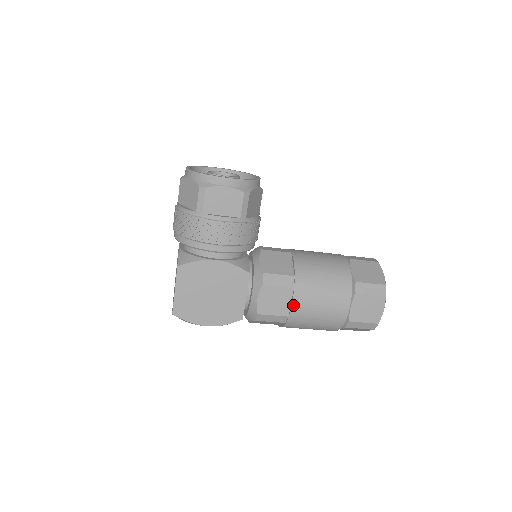
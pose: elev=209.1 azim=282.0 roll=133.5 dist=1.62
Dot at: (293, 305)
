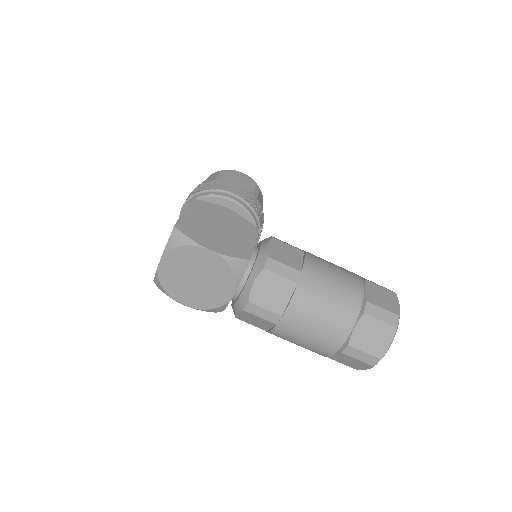
Dot at: (306, 261)
